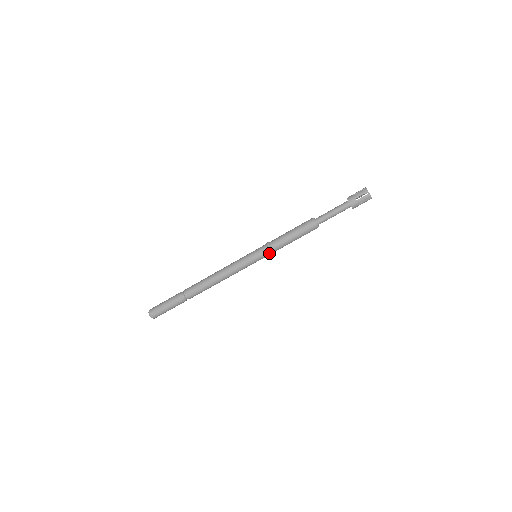
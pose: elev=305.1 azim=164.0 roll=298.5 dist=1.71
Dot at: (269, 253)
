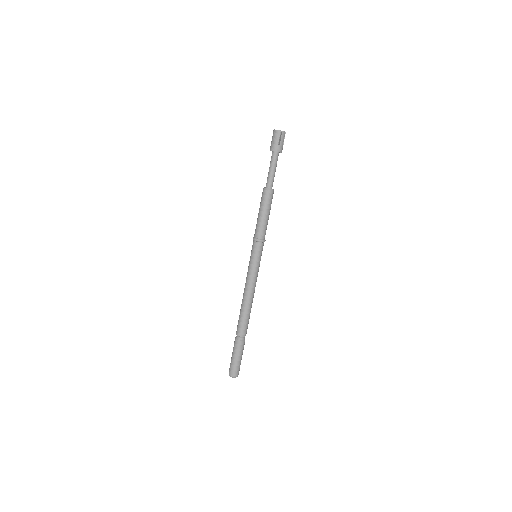
Dot at: (263, 244)
